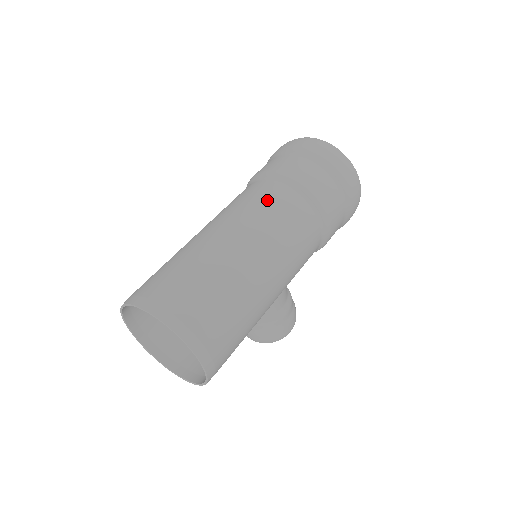
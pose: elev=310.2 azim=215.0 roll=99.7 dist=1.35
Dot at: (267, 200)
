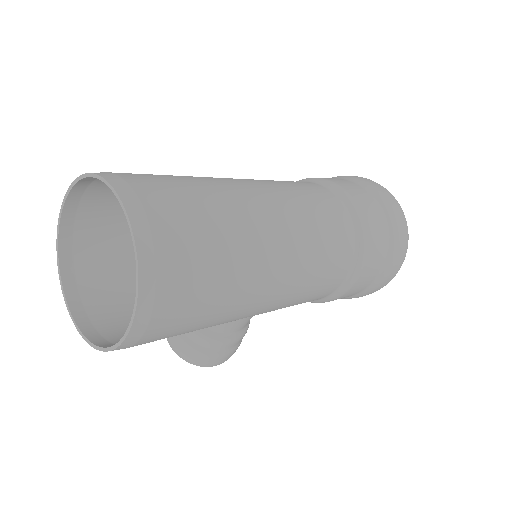
Dot at: (322, 206)
